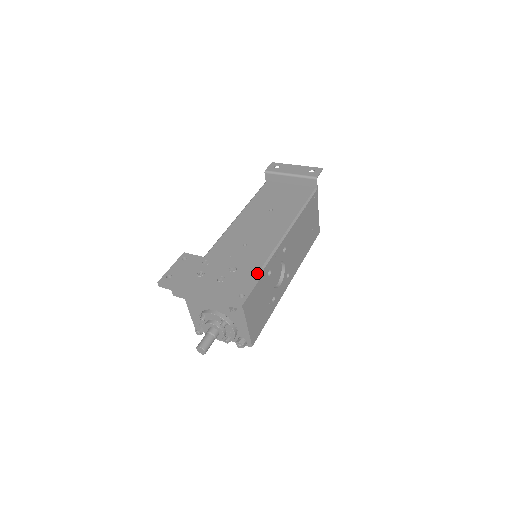
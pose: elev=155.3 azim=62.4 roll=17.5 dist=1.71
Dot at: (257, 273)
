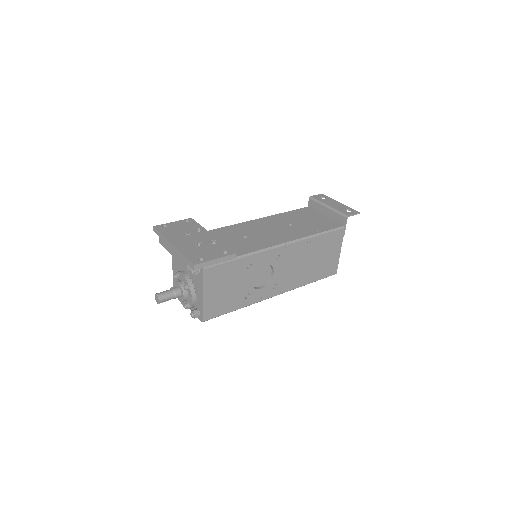
Dot at: (229, 252)
